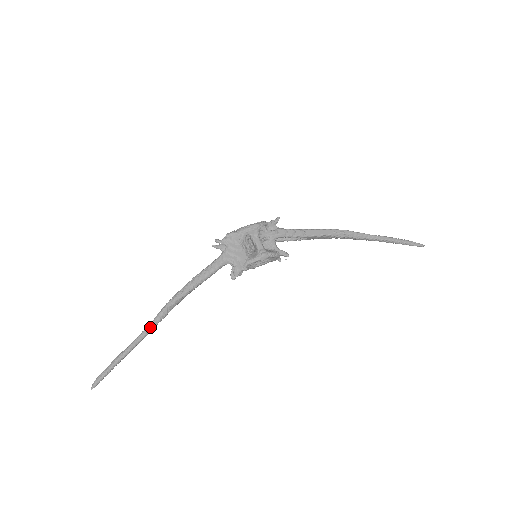
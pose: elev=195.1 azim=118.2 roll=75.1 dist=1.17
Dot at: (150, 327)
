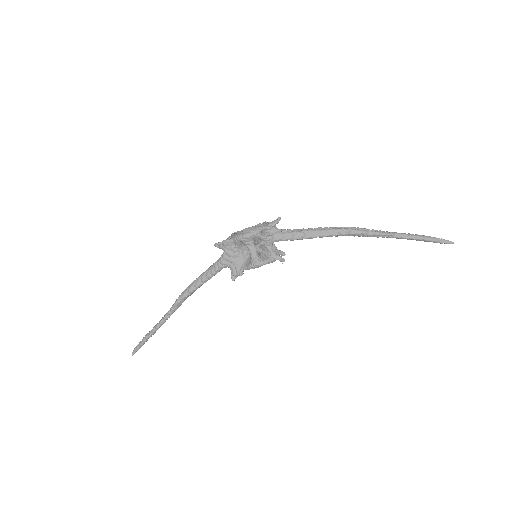
Dot at: (166, 317)
